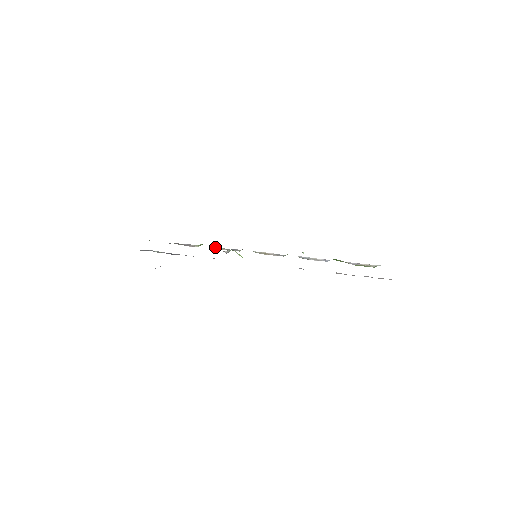
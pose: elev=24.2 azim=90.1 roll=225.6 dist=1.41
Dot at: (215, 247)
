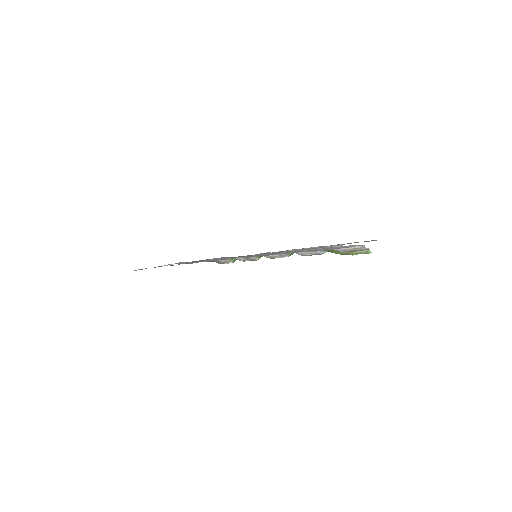
Dot at: (240, 259)
